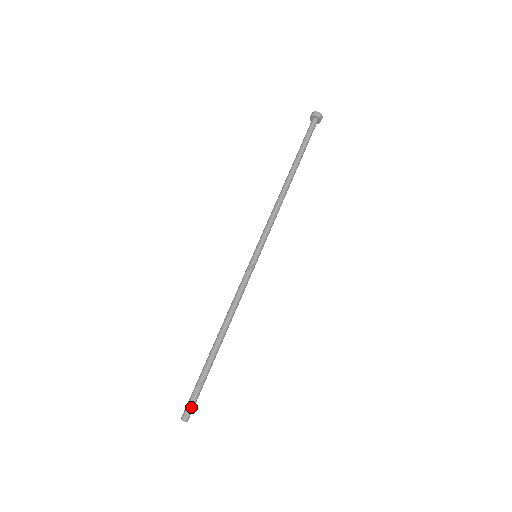
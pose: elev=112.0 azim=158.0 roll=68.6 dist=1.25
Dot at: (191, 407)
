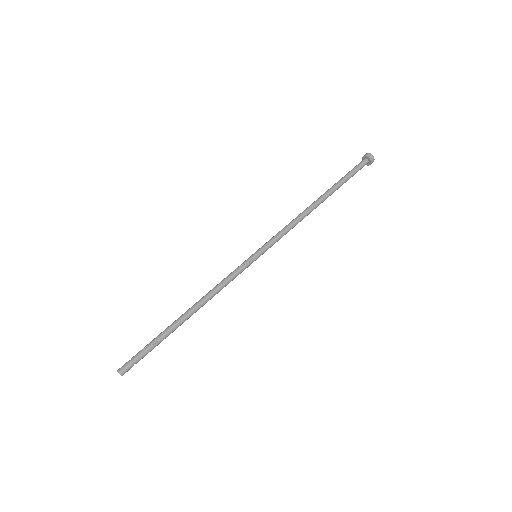
Dot at: (131, 363)
